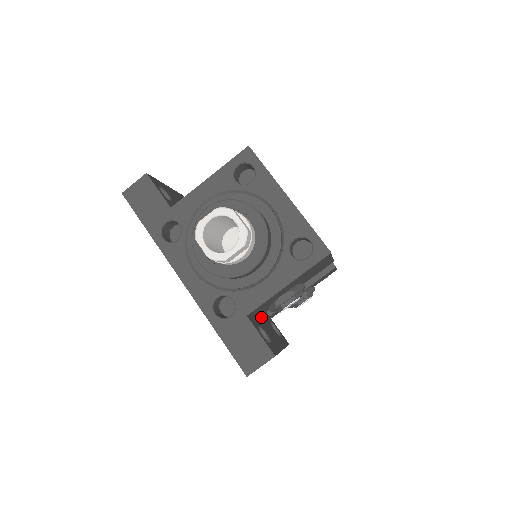
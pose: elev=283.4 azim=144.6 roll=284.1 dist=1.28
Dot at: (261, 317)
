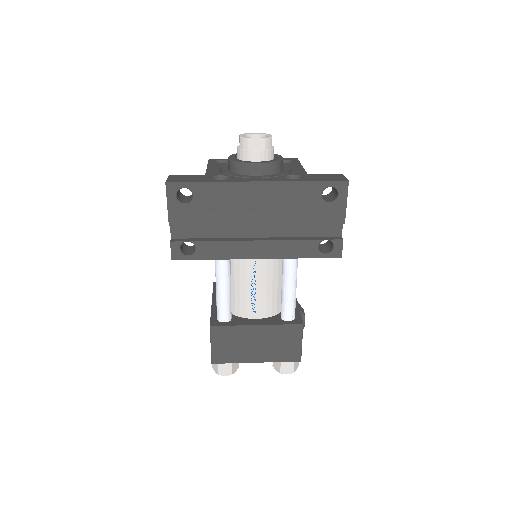
Dot at: occluded
